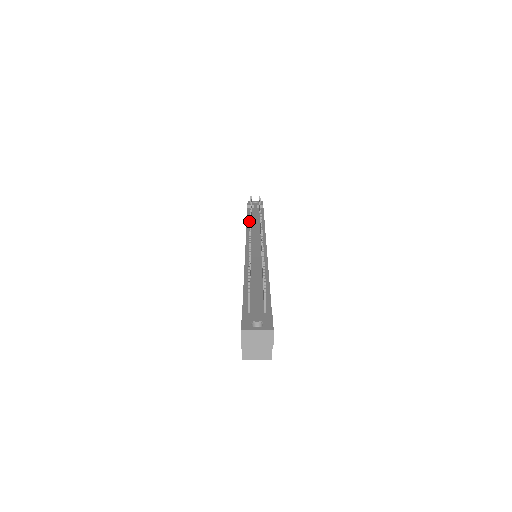
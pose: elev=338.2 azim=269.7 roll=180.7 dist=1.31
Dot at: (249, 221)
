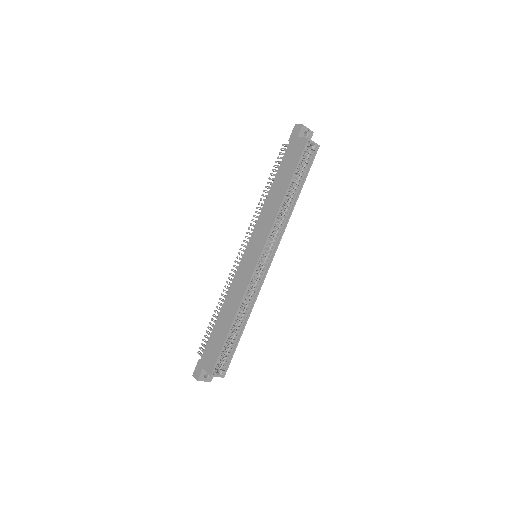
Dot at: (221, 313)
